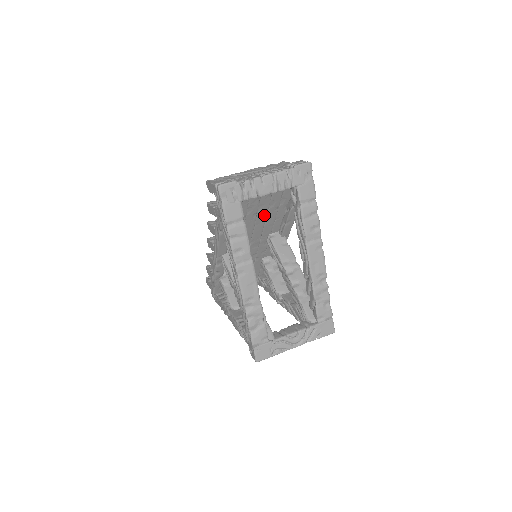
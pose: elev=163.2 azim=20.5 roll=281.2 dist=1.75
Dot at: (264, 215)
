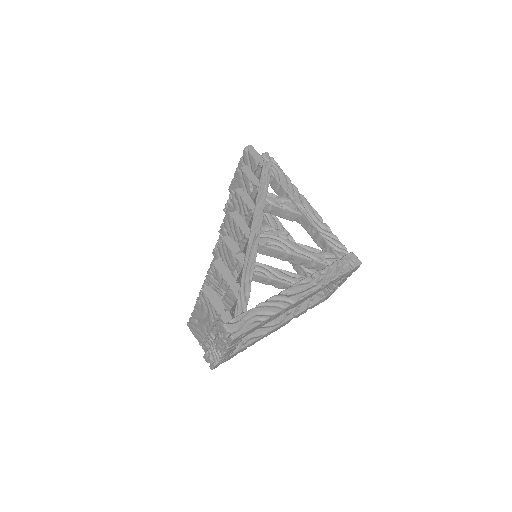
Dot at: occluded
